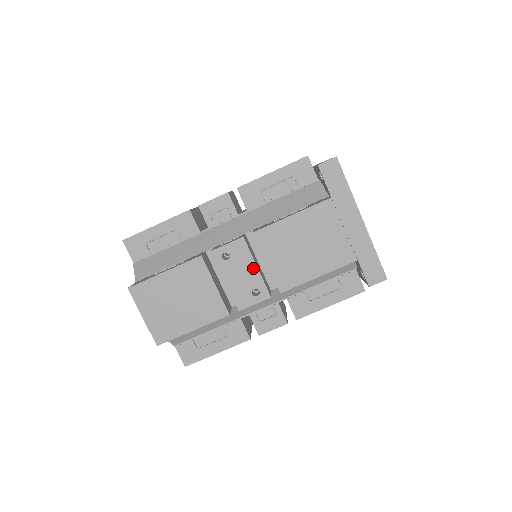
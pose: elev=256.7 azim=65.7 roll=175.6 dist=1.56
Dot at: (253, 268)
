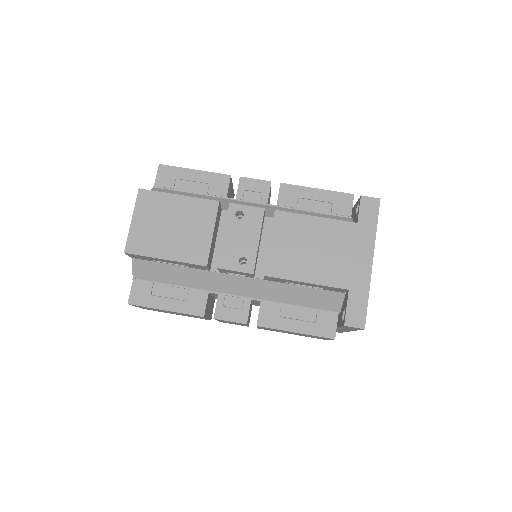
Dot at: (255, 239)
